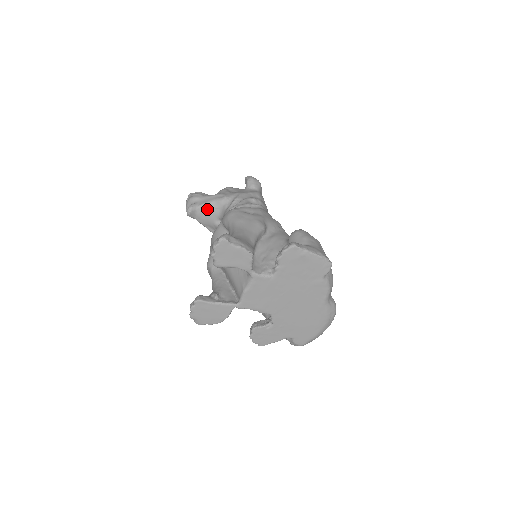
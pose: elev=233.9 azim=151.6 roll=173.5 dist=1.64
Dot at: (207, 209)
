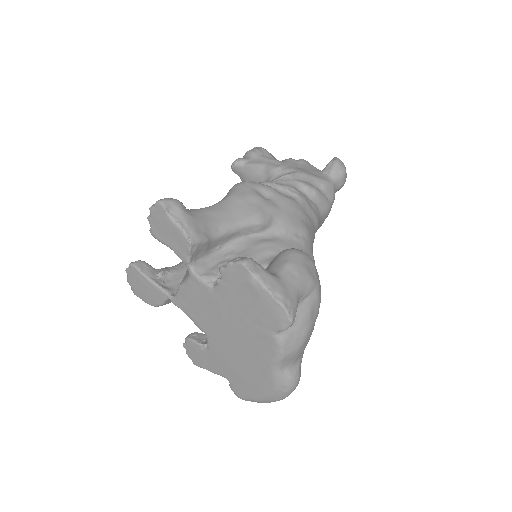
Dot at: (253, 172)
